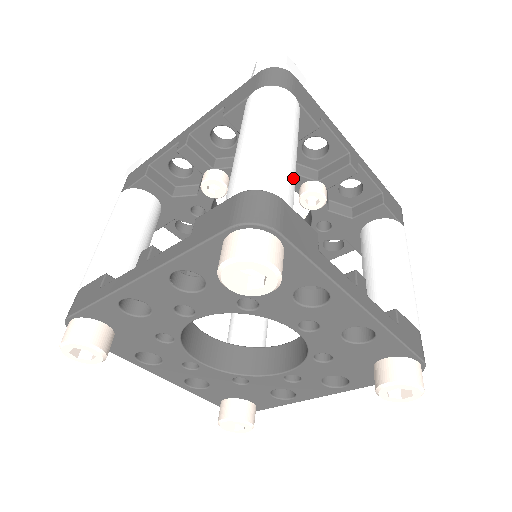
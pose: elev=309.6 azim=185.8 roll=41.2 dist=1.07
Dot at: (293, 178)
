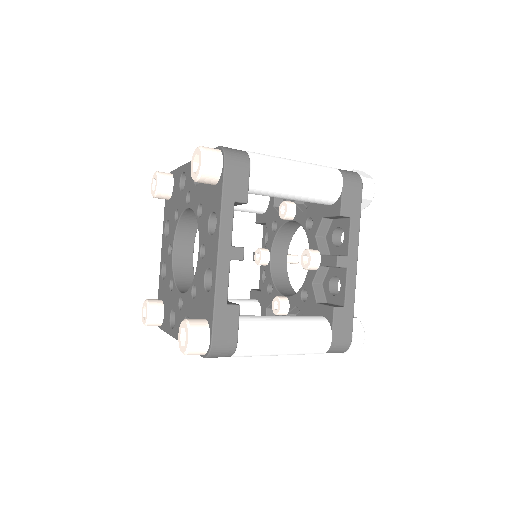
Dot at: occluded
